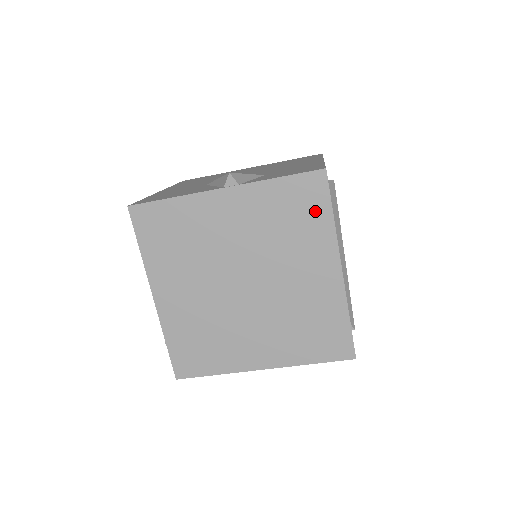
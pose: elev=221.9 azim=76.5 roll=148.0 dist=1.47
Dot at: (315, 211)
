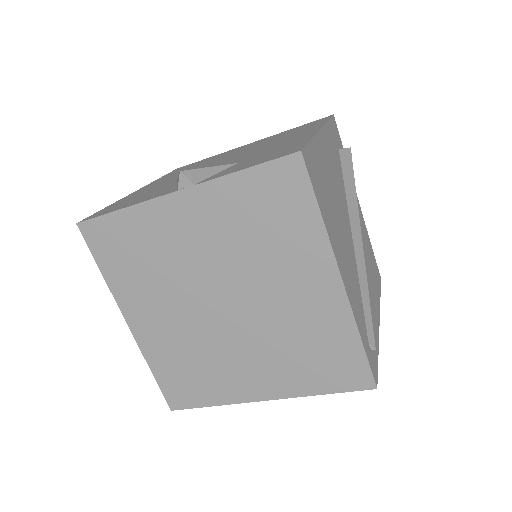
Dot at: (295, 209)
